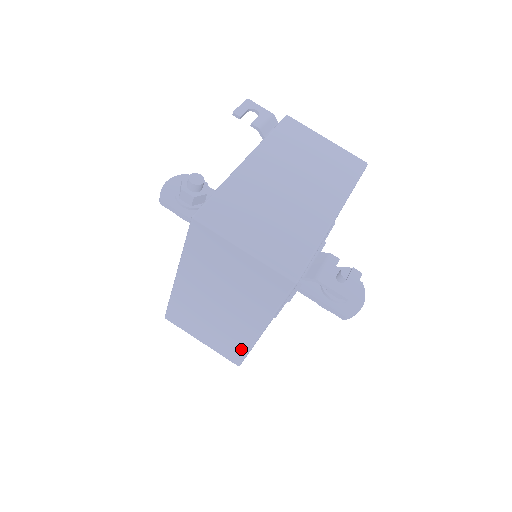
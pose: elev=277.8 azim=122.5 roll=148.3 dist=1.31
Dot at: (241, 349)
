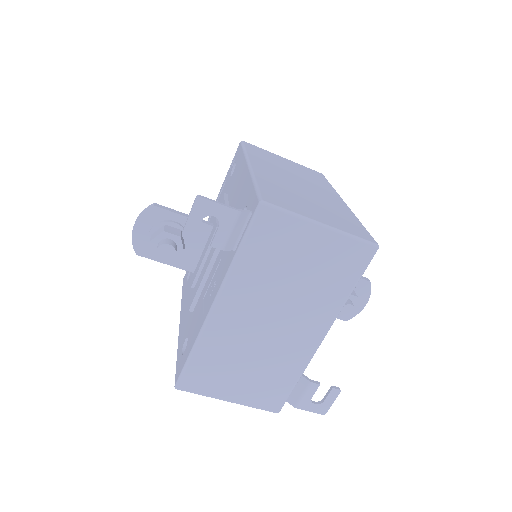
Dot at: occluded
